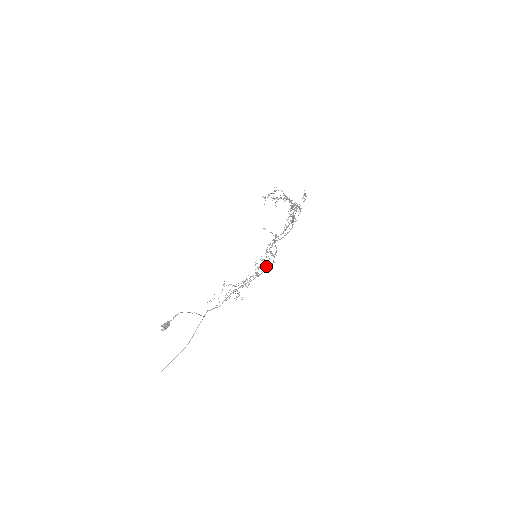
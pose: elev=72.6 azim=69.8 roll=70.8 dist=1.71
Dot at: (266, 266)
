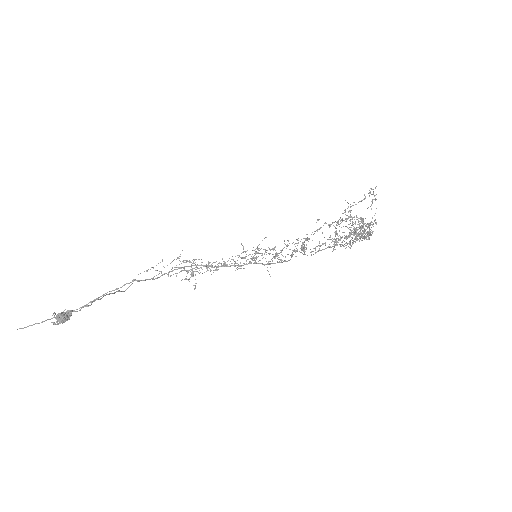
Dot at: (256, 262)
